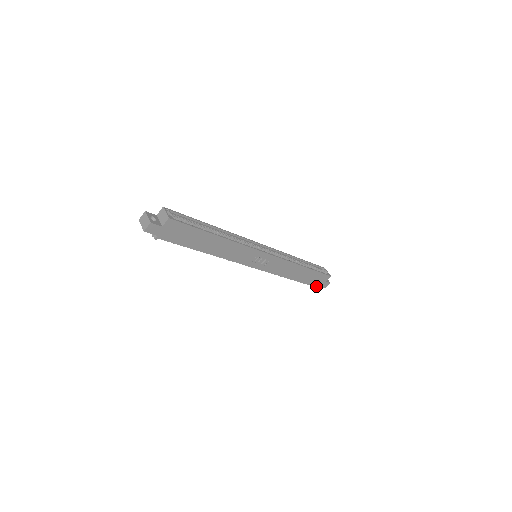
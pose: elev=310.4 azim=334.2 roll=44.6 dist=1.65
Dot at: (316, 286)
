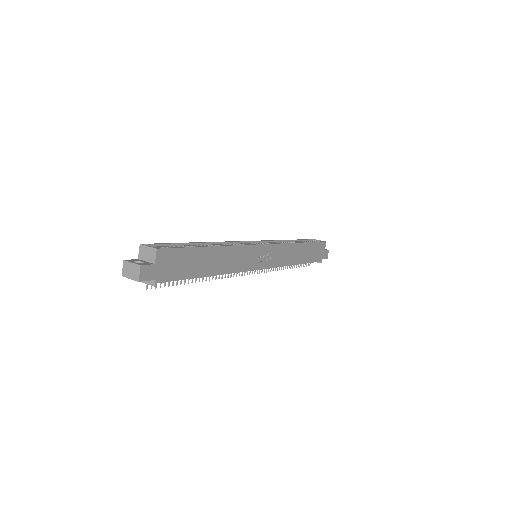
Dot at: (320, 260)
